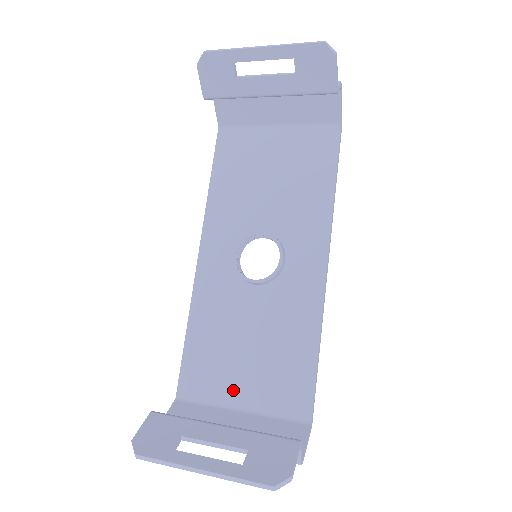
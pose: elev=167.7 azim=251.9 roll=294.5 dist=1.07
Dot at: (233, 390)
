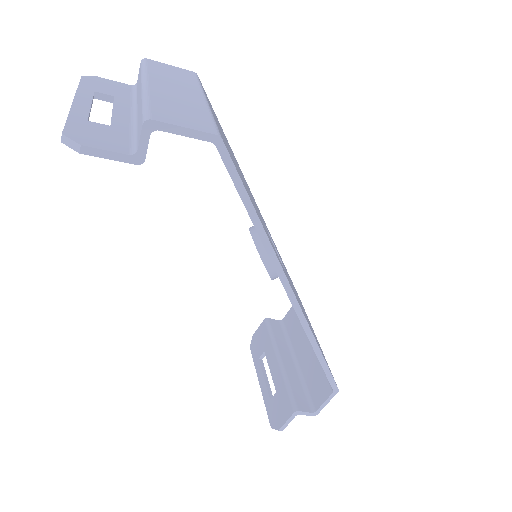
Dot at: occluded
